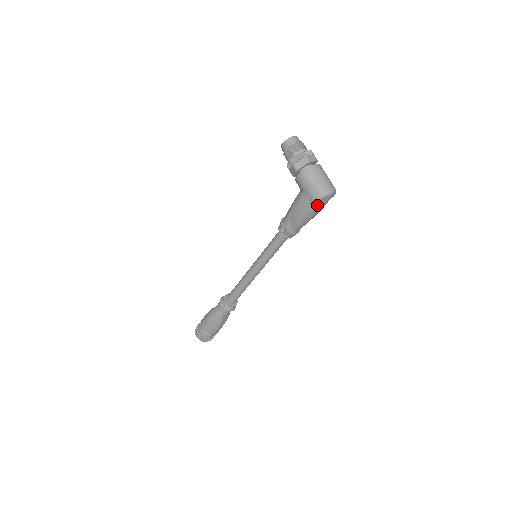
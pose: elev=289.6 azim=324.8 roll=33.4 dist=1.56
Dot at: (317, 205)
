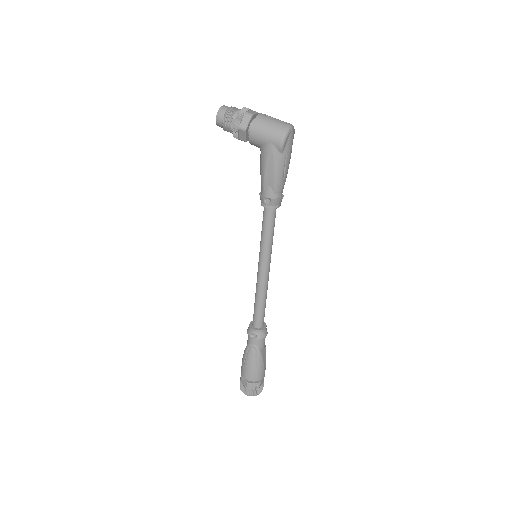
Dot at: (285, 149)
